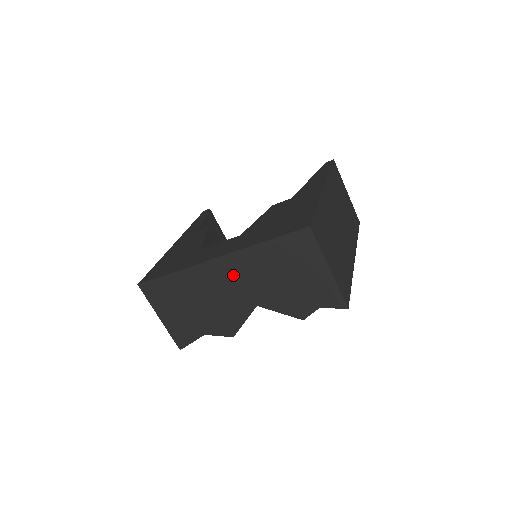
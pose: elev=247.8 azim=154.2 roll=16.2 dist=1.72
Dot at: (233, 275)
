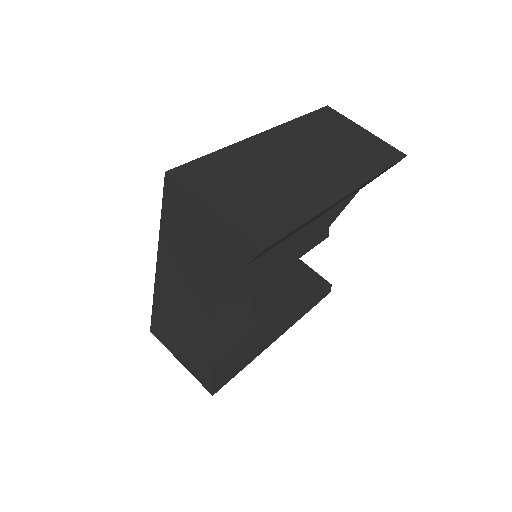
Dot at: (175, 277)
